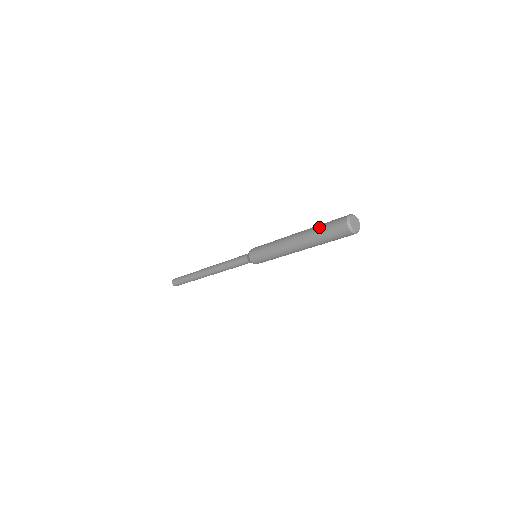
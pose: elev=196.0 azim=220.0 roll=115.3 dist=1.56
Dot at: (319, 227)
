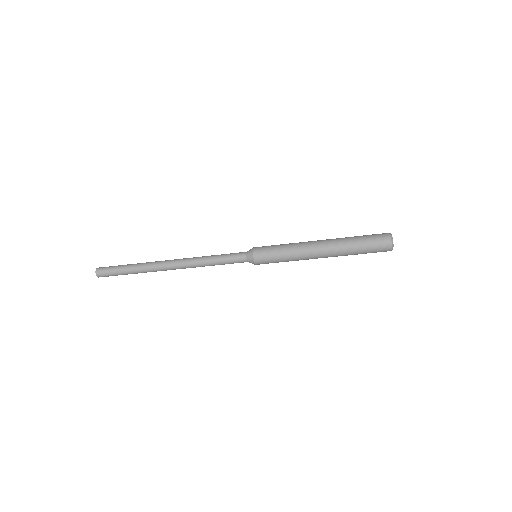
Dot at: (356, 241)
